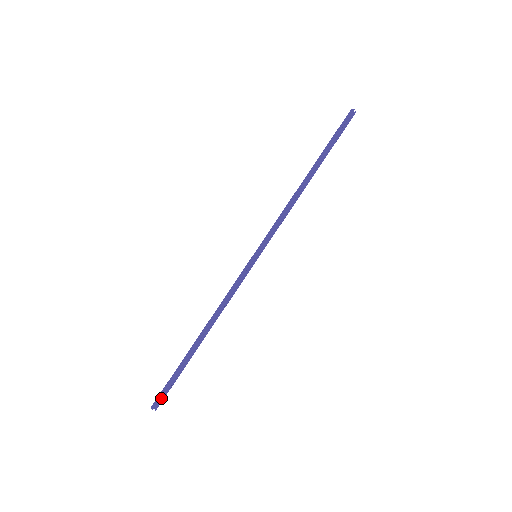
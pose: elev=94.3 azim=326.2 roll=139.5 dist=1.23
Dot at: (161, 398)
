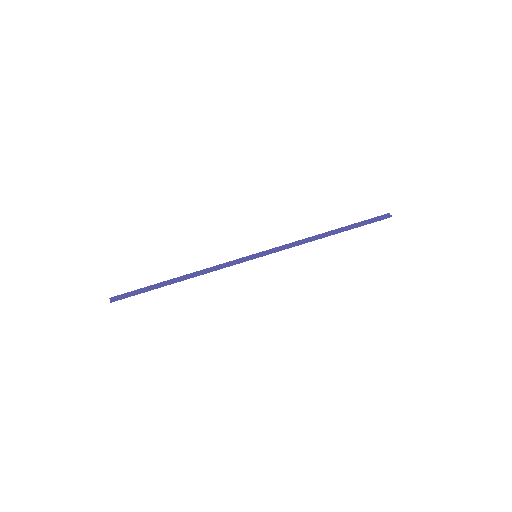
Dot at: (121, 299)
